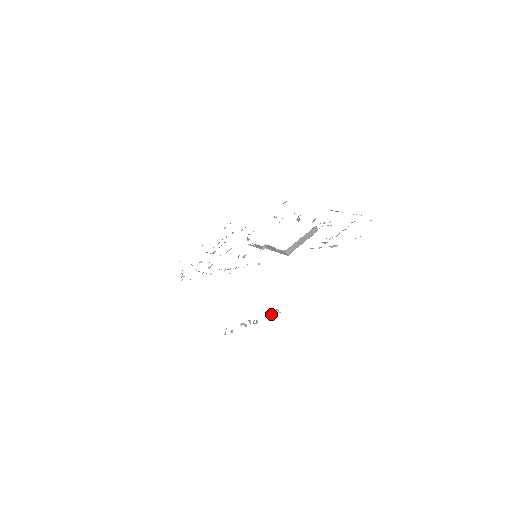
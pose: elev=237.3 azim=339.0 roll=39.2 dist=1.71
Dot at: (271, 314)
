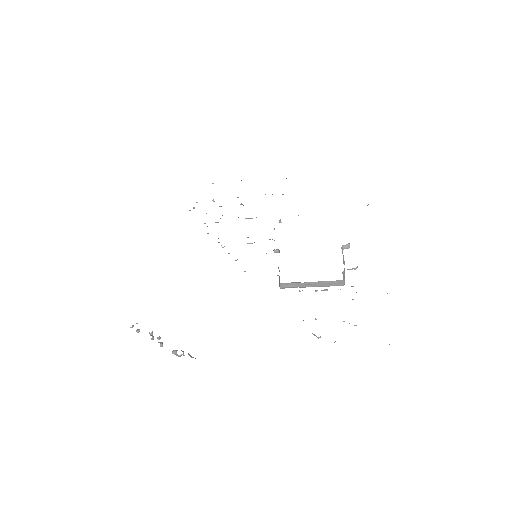
Dot at: (176, 353)
